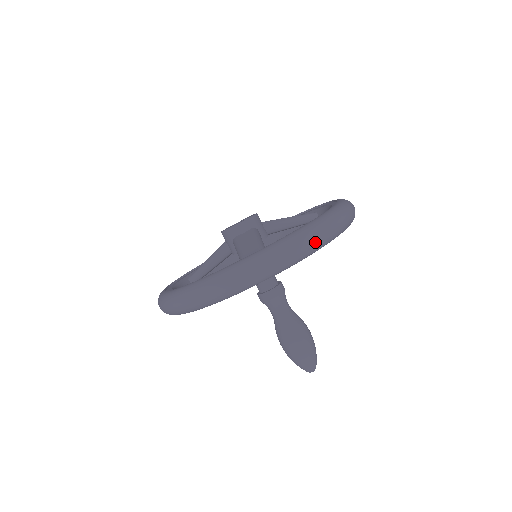
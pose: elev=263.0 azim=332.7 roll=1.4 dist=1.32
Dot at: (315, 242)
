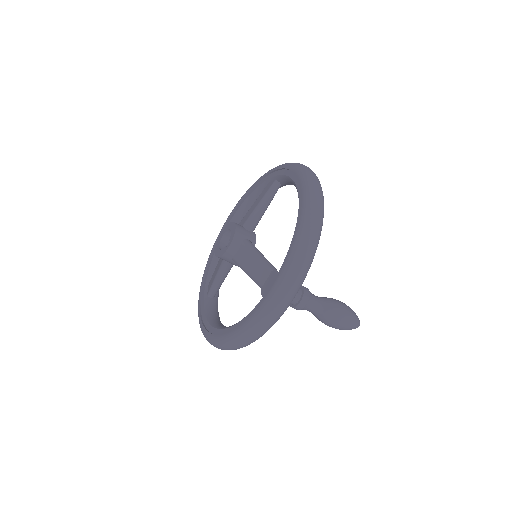
Dot at: (314, 247)
